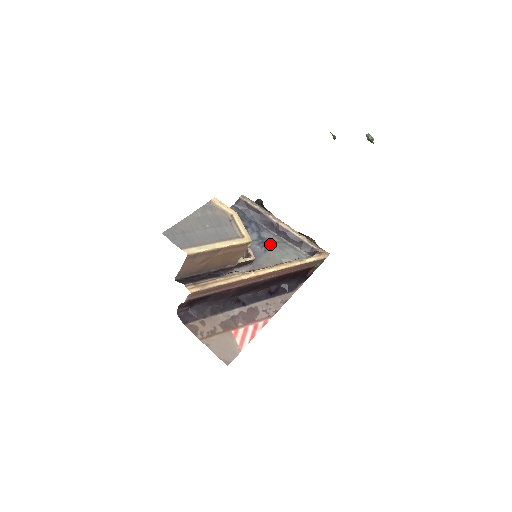
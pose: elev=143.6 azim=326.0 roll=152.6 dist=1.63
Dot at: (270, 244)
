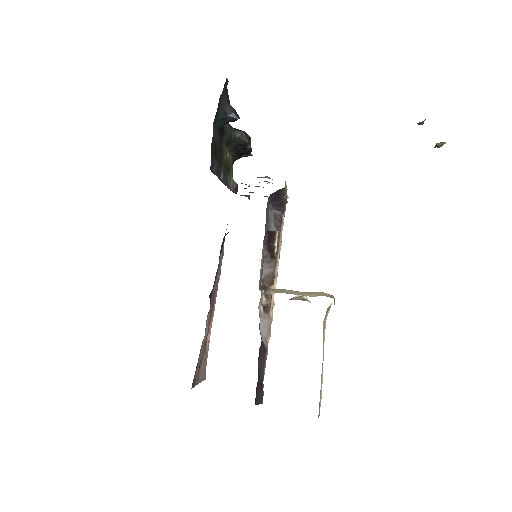
Dot at: occluded
